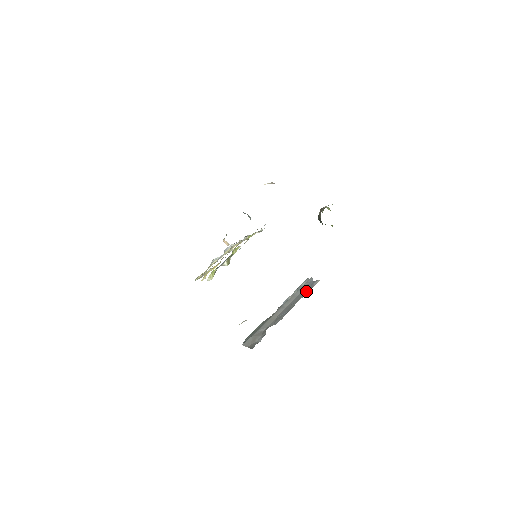
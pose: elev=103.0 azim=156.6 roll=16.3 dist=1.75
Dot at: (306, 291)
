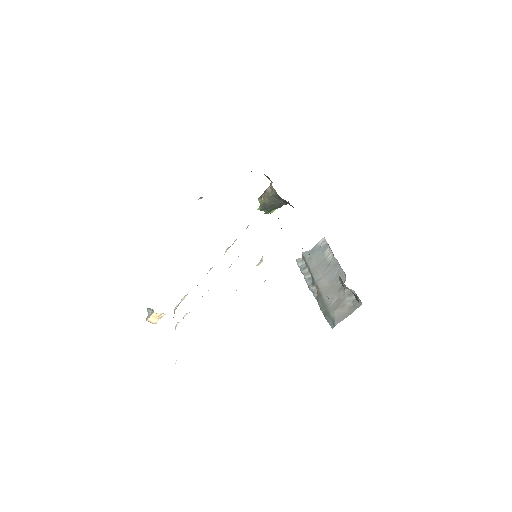
Dot at: (324, 251)
